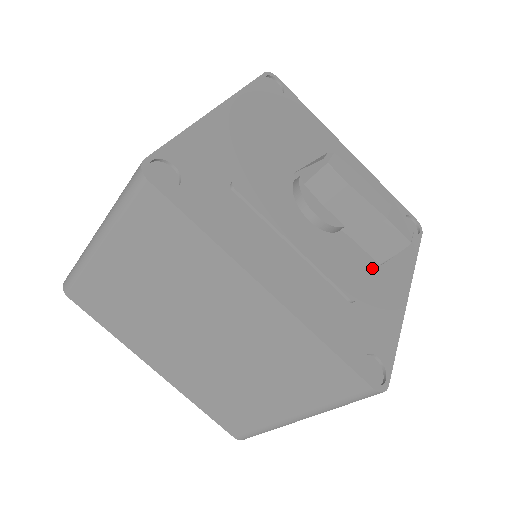
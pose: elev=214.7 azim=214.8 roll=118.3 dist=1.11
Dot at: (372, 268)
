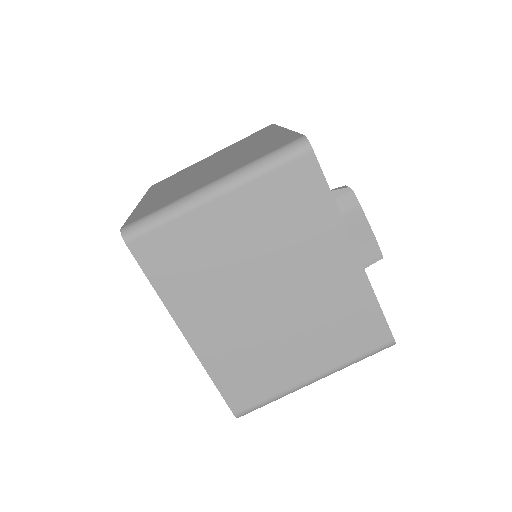
Dot at: occluded
